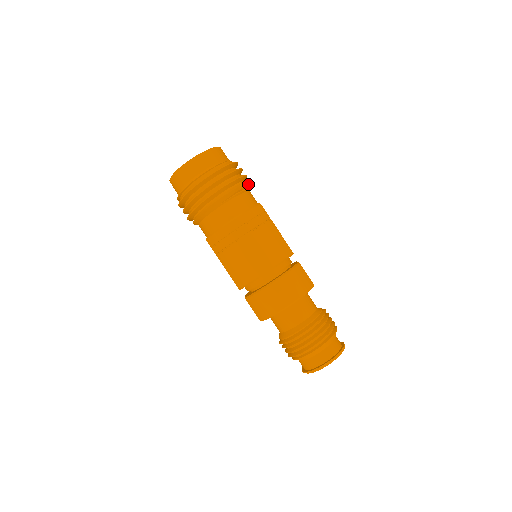
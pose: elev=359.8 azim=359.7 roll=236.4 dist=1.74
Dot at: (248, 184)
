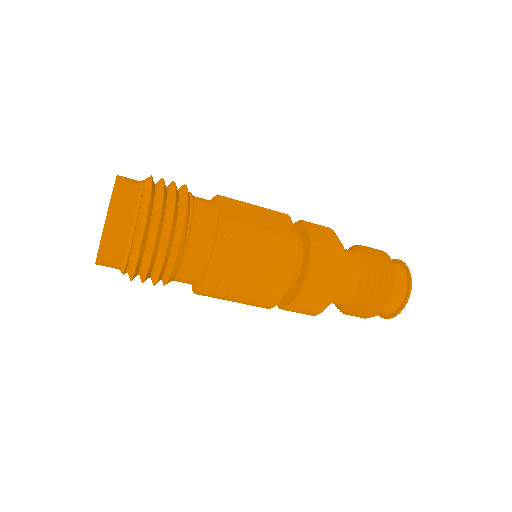
Dot at: (188, 205)
